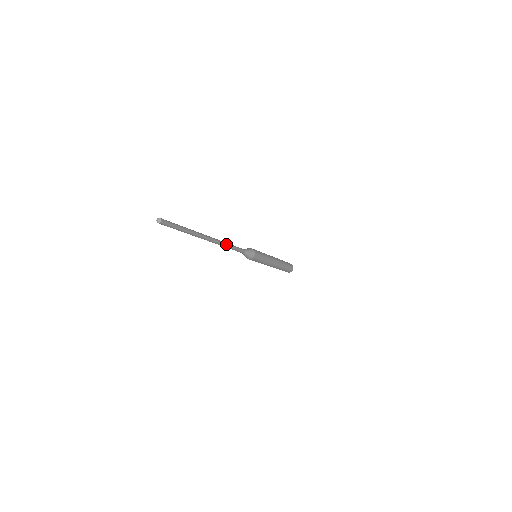
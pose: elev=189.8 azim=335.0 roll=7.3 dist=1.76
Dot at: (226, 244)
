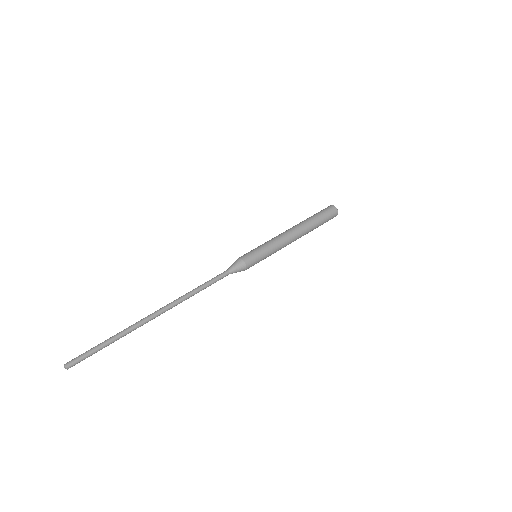
Dot at: (189, 296)
